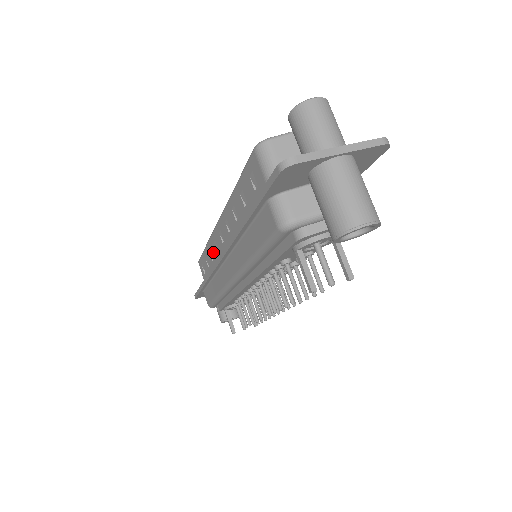
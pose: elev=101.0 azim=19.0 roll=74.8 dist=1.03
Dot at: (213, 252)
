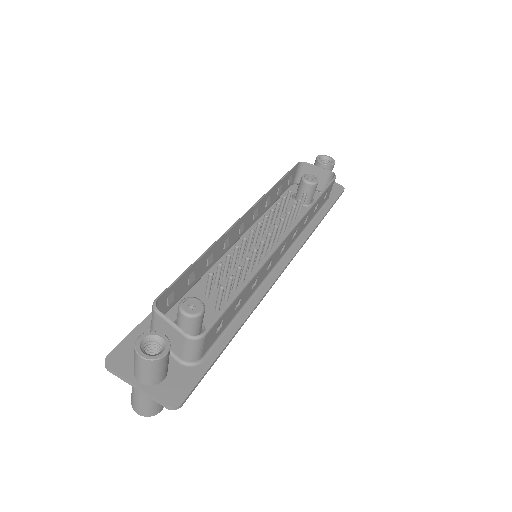
Dot at: (261, 205)
